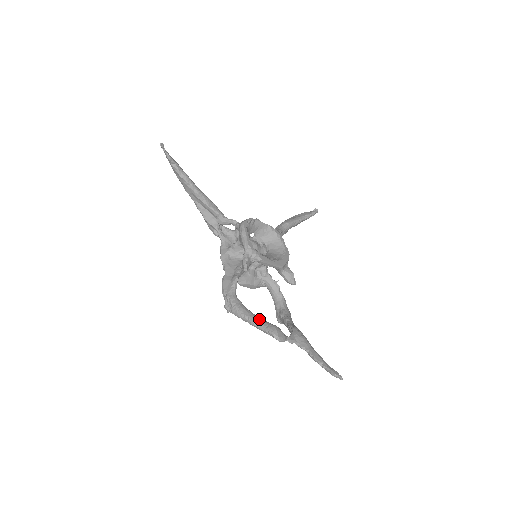
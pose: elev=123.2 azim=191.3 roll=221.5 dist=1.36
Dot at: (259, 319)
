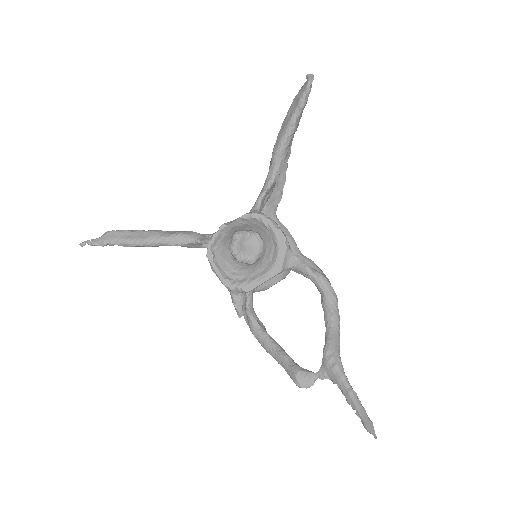
Dot at: (282, 361)
